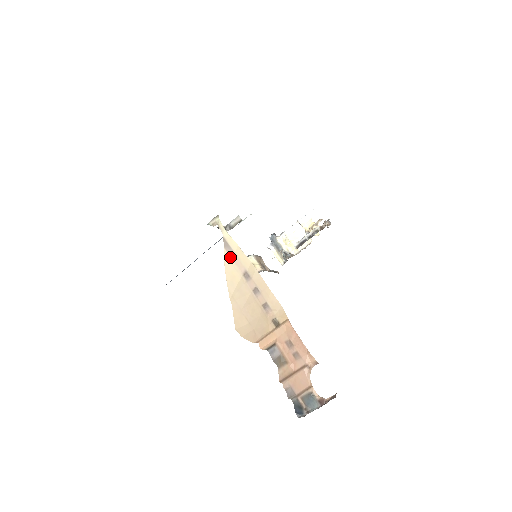
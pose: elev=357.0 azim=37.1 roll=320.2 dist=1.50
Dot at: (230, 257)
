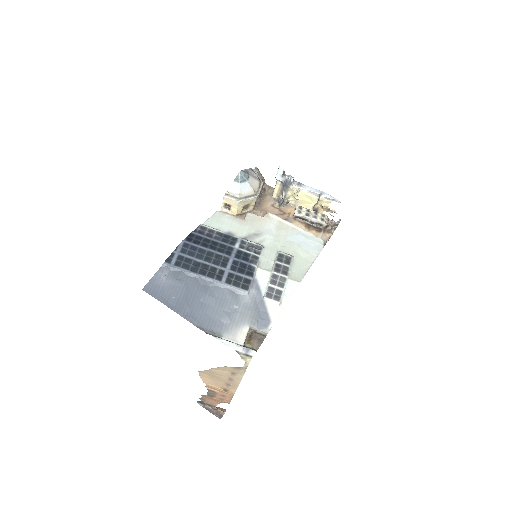
Dot at: (234, 368)
